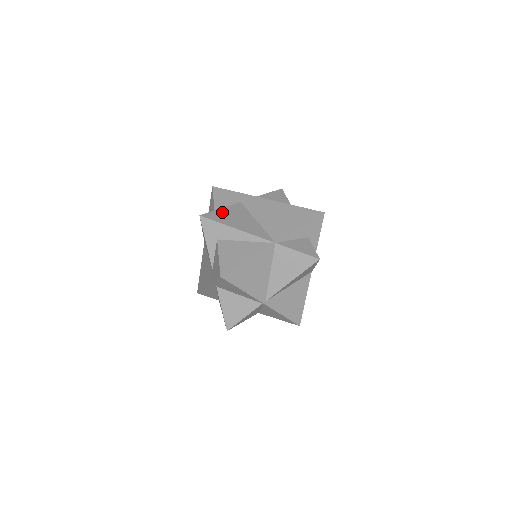
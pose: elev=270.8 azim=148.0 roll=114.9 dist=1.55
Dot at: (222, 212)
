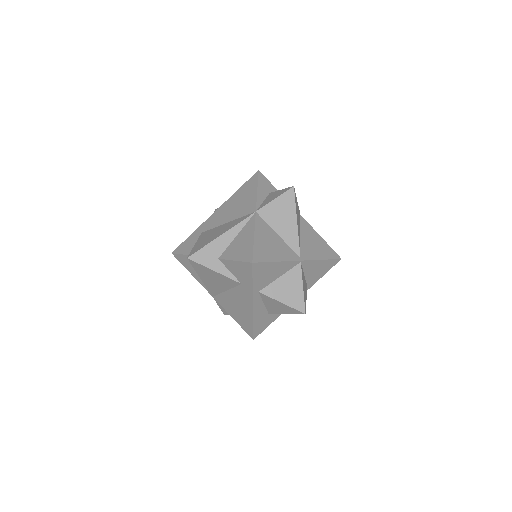
Dot at: (198, 244)
